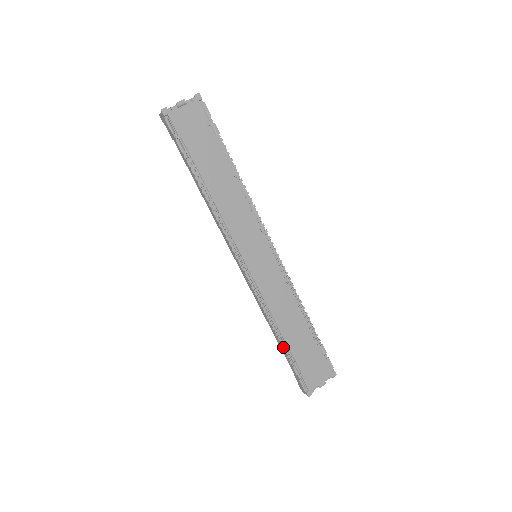
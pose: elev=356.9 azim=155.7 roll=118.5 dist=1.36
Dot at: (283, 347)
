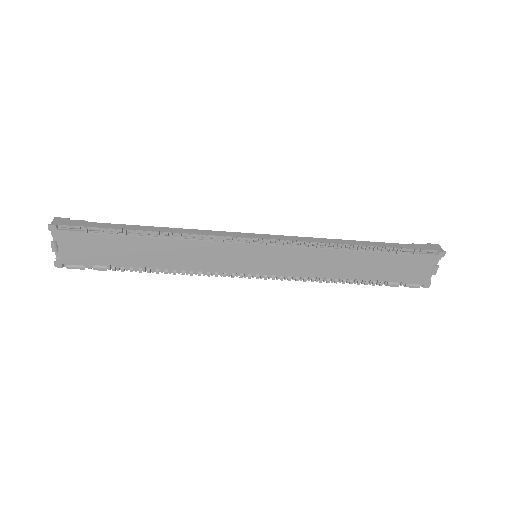
Dot at: (361, 283)
